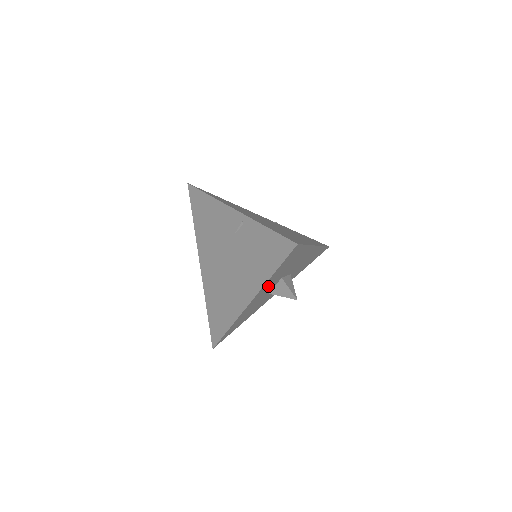
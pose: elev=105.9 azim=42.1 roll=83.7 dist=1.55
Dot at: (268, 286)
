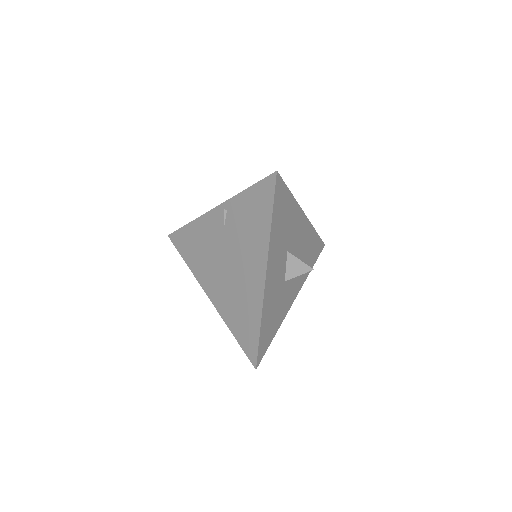
Dot at: (276, 254)
